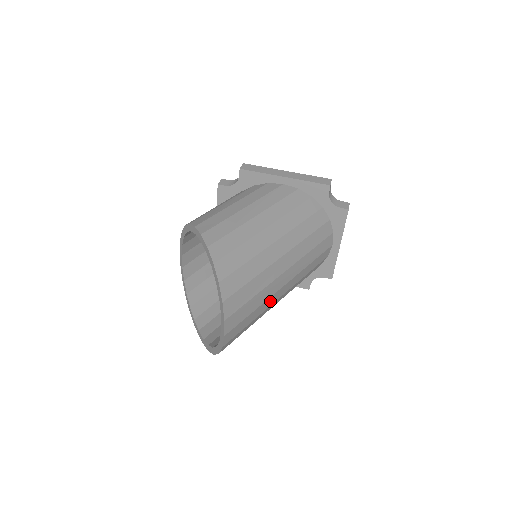
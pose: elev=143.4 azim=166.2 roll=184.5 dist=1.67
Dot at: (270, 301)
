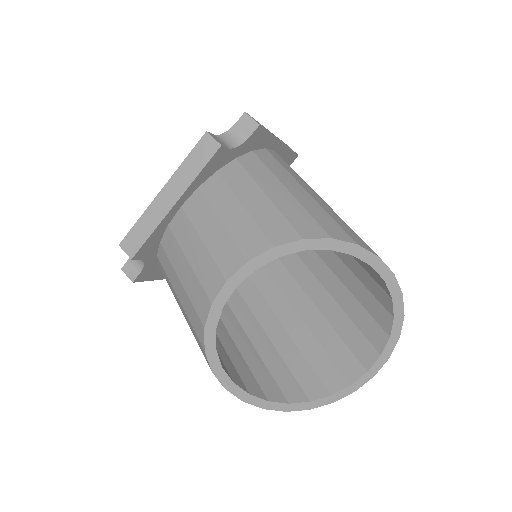
Dot at: occluded
